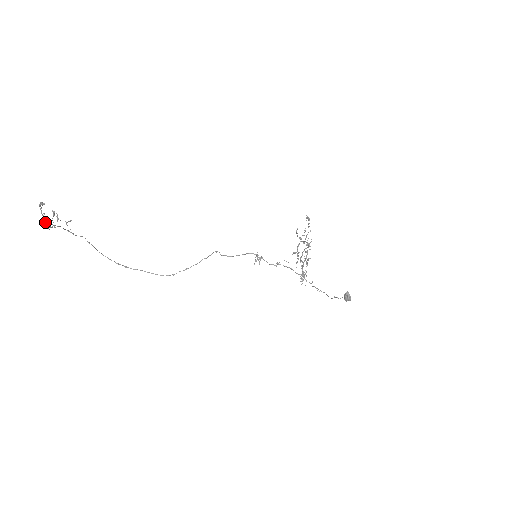
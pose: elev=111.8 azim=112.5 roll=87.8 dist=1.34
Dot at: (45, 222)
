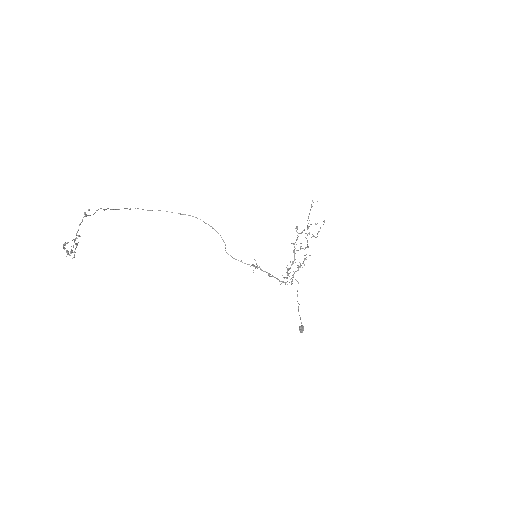
Dot at: occluded
